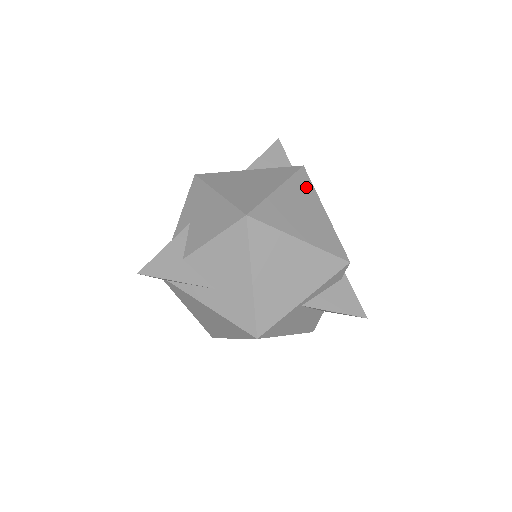
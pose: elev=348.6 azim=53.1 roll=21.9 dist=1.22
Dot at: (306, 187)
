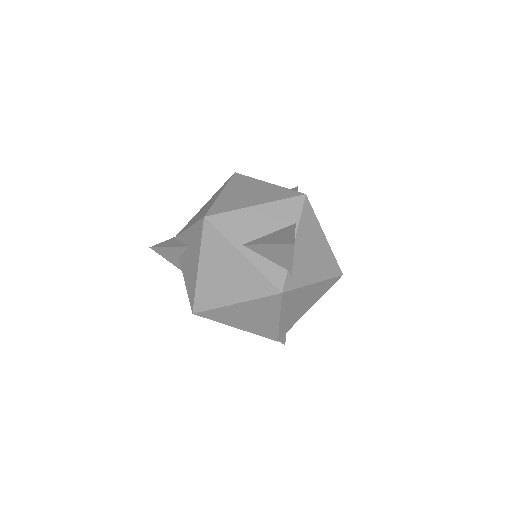
Dot at: (270, 306)
